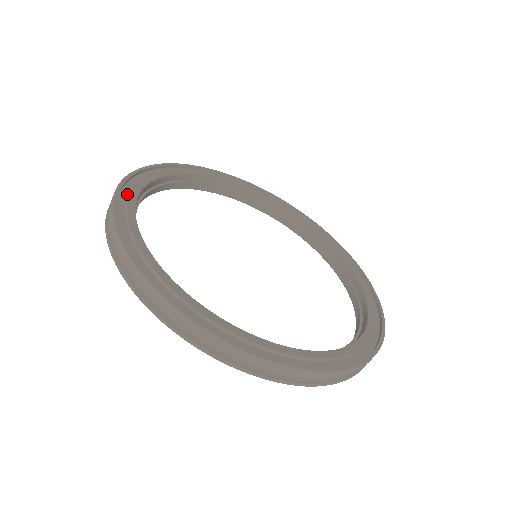
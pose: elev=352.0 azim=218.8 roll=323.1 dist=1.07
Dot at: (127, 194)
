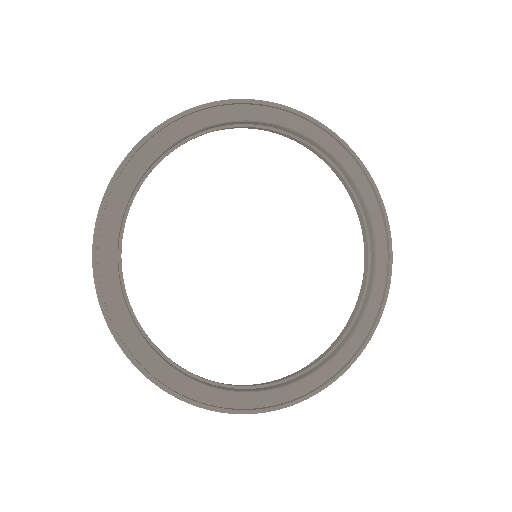
Dot at: (112, 209)
